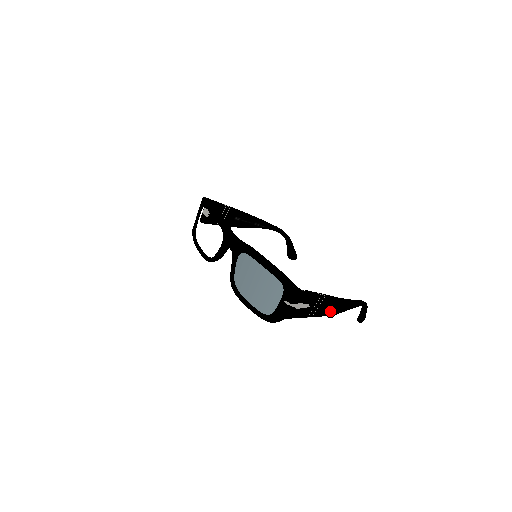
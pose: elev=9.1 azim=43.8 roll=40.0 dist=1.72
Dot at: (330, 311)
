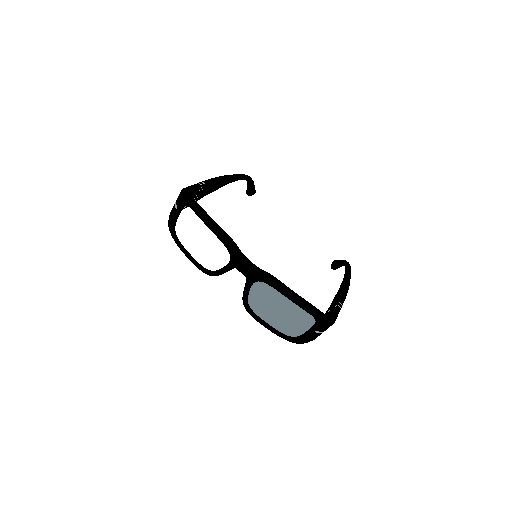
Dot at: occluded
